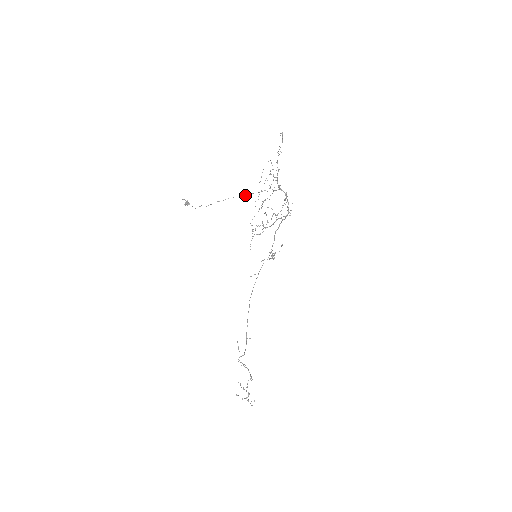
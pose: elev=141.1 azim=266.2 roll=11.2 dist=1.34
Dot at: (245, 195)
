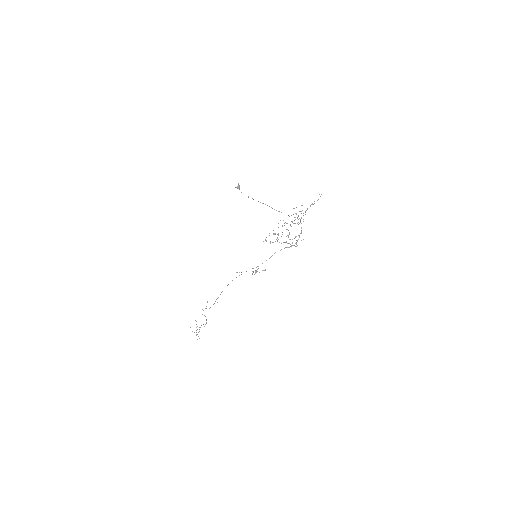
Dot at: (278, 211)
